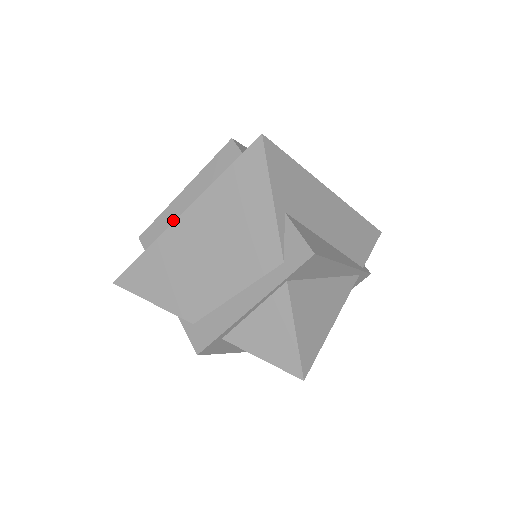
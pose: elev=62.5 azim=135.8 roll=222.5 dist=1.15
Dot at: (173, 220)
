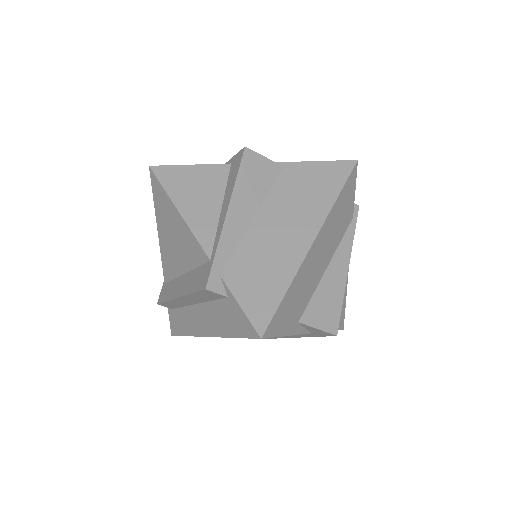
Dot at: (185, 306)
